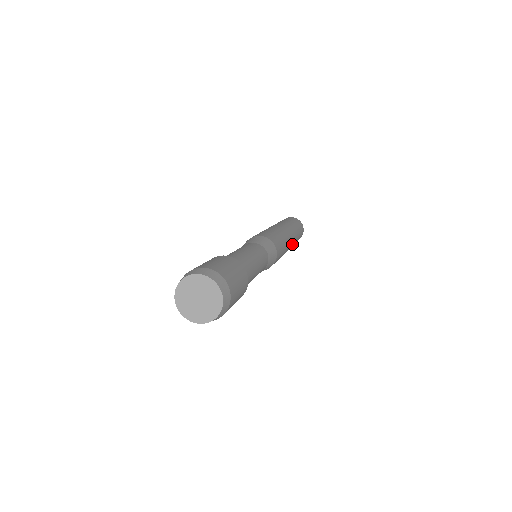
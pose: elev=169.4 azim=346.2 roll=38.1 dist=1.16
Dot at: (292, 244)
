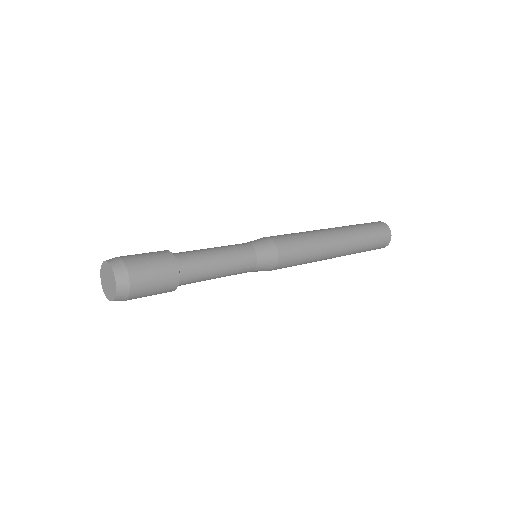
Dot at: (345, 238)
